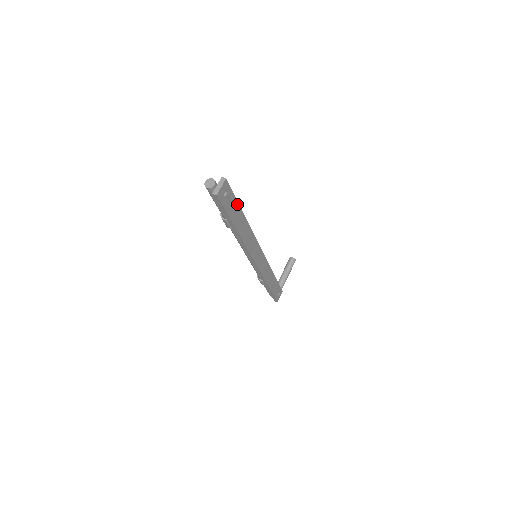
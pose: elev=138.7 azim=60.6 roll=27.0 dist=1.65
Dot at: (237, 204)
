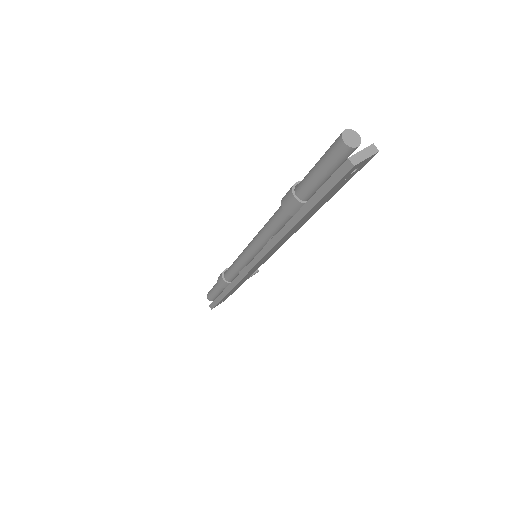
Dot at: (335, 192)
